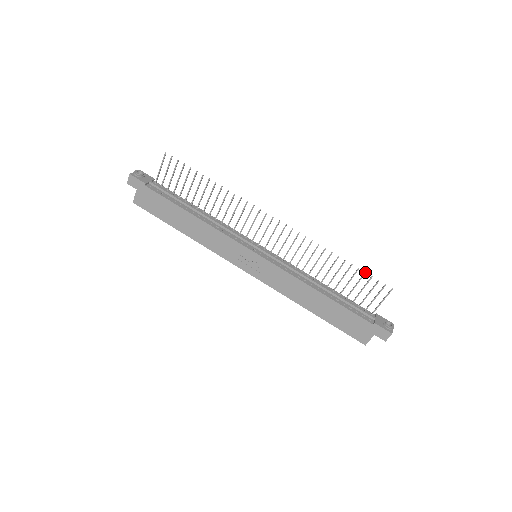
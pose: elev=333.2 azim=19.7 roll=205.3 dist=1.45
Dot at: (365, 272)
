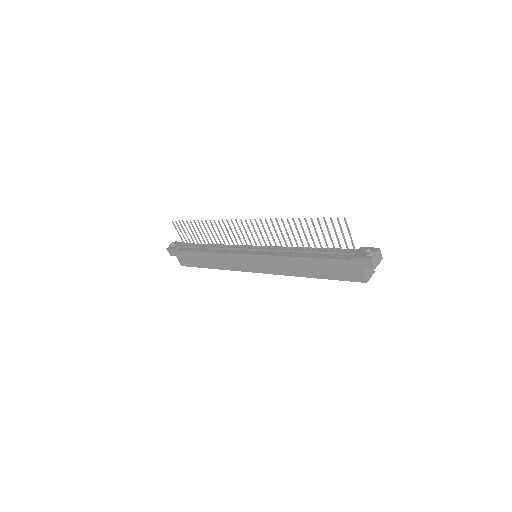
Dot at: (317, 218)
